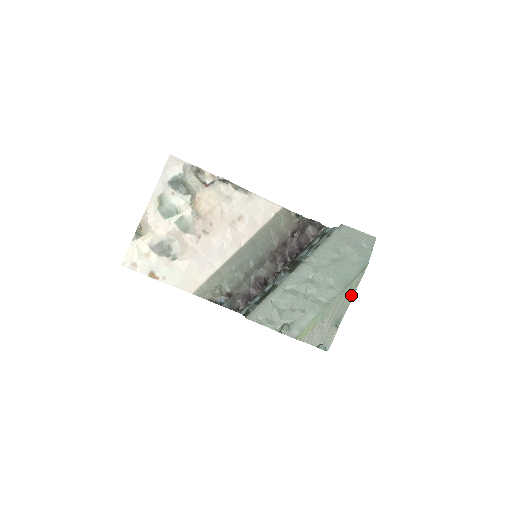
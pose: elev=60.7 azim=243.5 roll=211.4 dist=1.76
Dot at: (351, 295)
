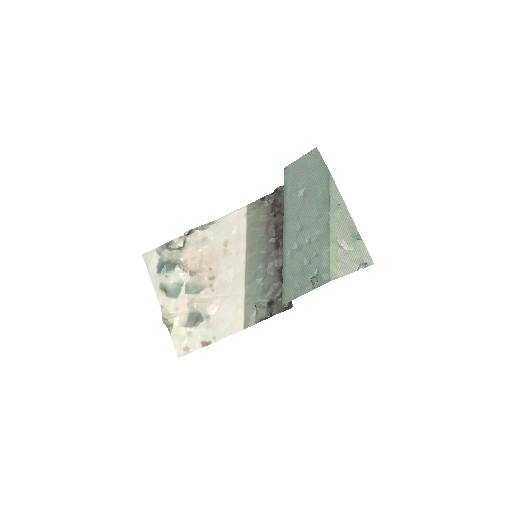
Dot at: (342, 205)
